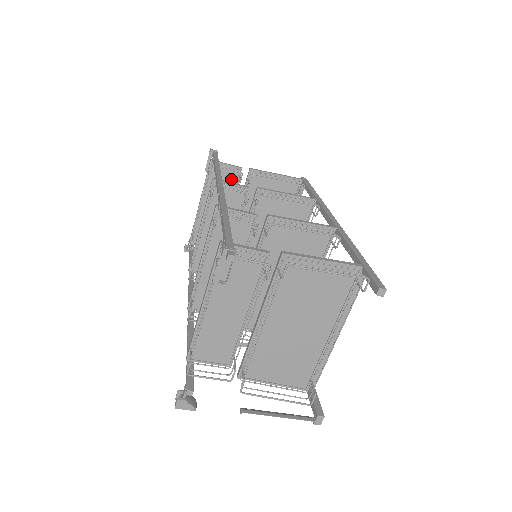
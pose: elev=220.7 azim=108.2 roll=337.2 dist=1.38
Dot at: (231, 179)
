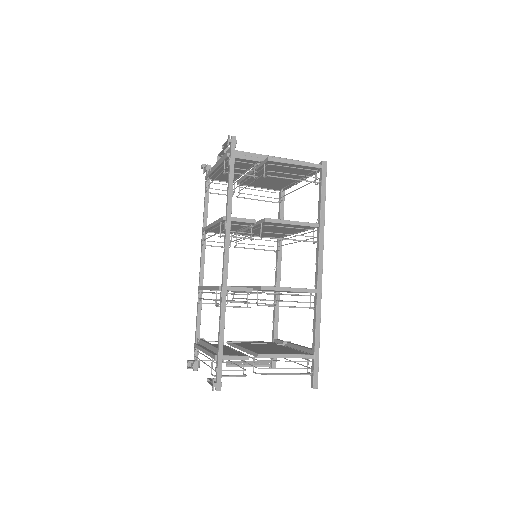
Dot at: occluded
